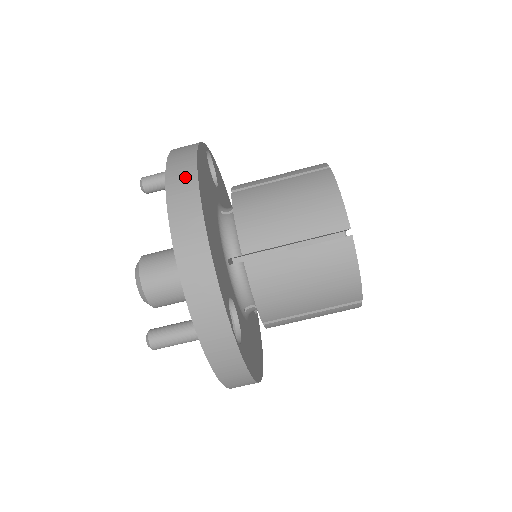
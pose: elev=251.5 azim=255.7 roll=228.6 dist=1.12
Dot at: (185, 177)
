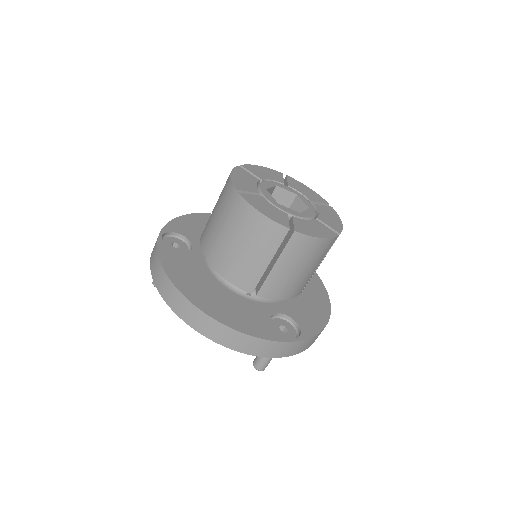
Dot at: (181, 303)
